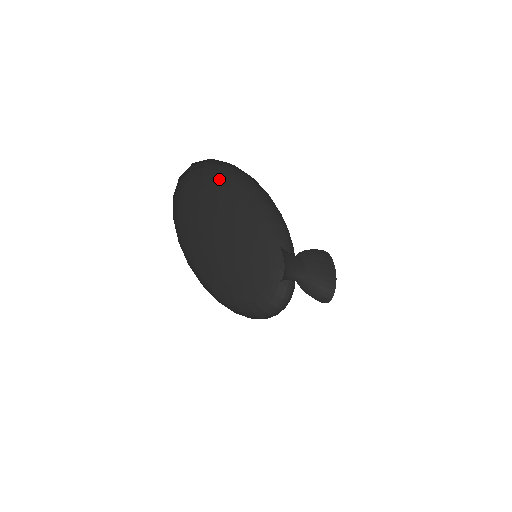
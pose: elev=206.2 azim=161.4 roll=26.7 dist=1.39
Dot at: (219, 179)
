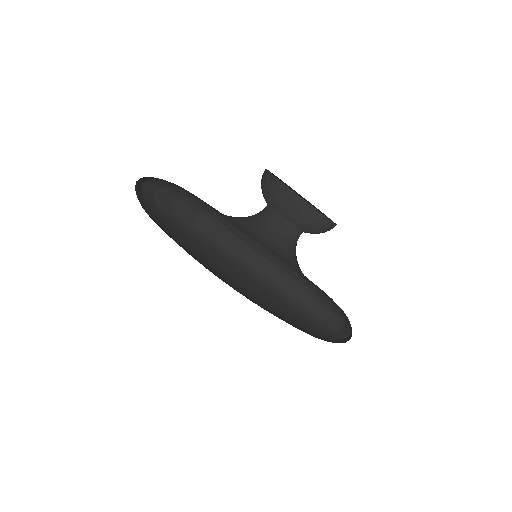
Dot at: (181, 228)
